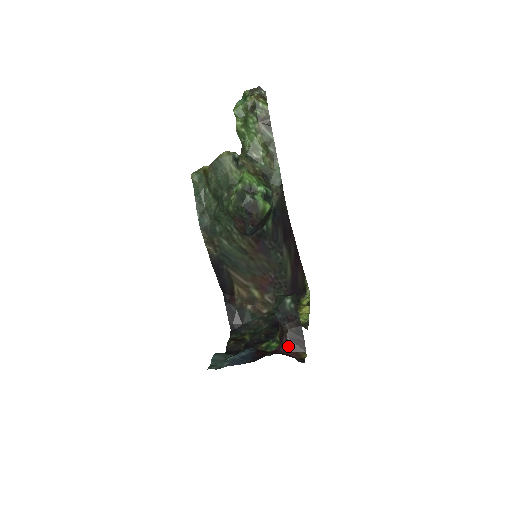
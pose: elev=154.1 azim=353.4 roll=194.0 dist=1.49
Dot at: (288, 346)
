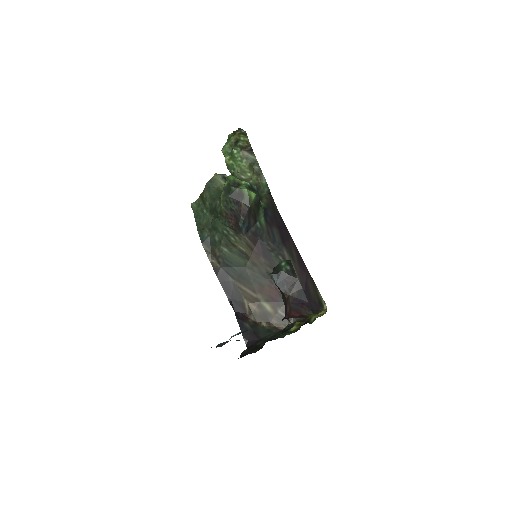
Dot at: (292, 311)
